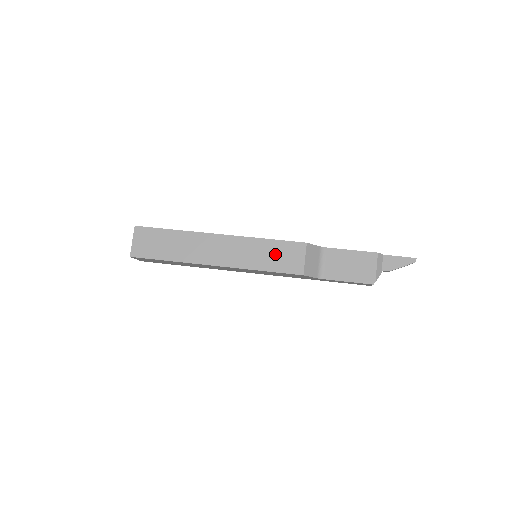
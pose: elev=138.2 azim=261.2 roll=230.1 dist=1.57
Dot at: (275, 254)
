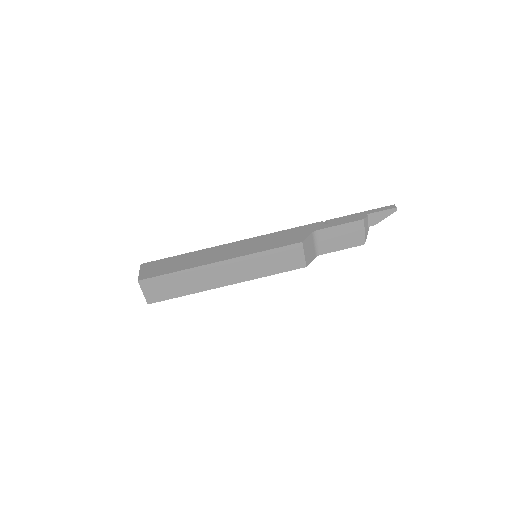
Dot at: (277, 260)
